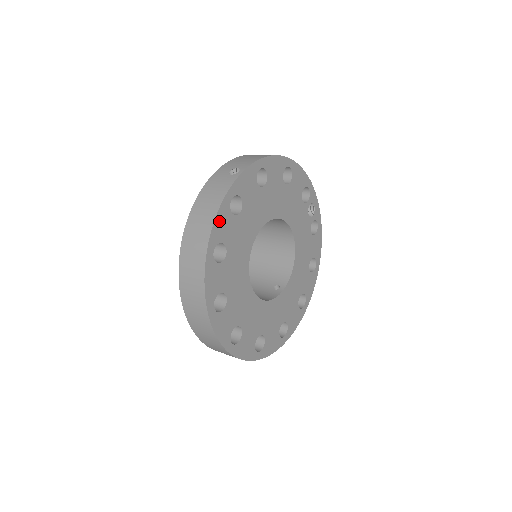
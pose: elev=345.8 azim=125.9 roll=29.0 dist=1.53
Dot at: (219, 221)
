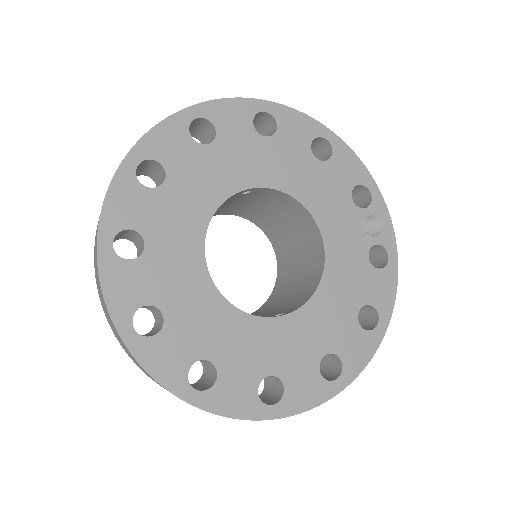
Dot at: (163, 133)
